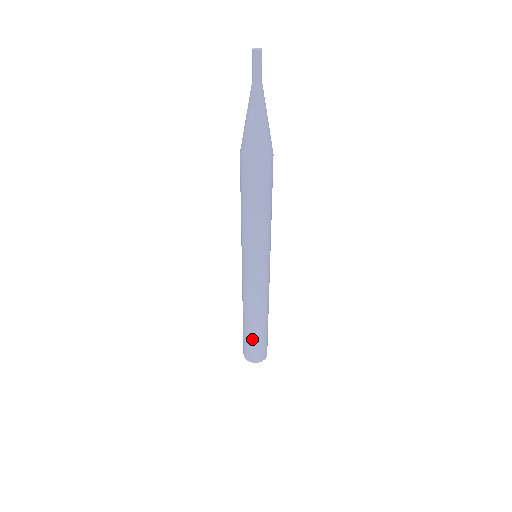
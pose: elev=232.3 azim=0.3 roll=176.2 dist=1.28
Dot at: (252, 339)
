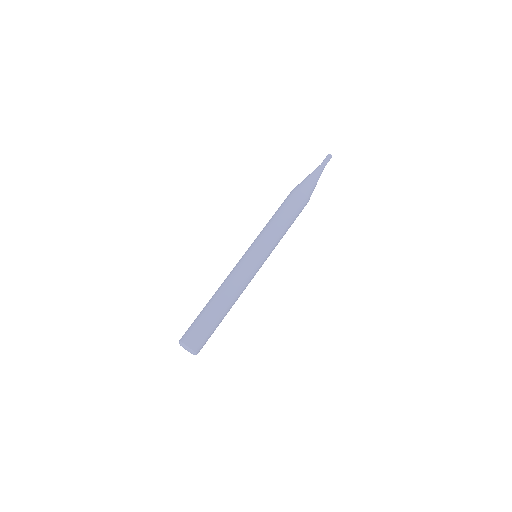
Dot at: (201, 315)
